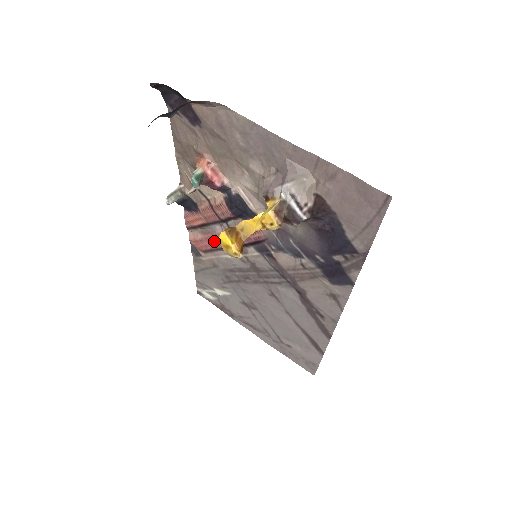
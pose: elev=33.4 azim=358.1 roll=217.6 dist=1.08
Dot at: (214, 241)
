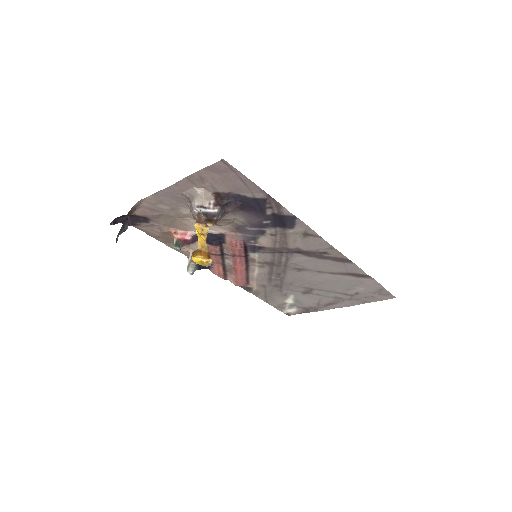
Dot at: (238, 271)
